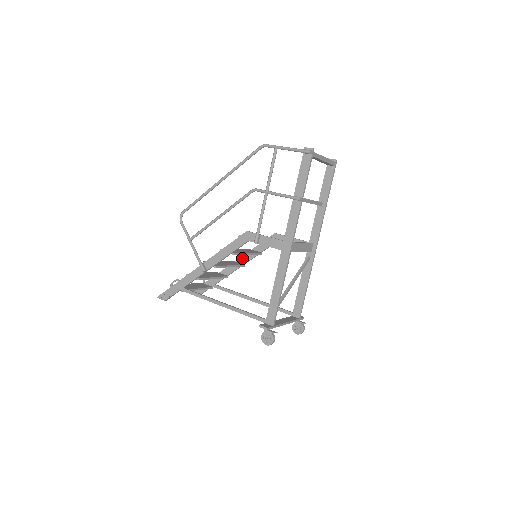
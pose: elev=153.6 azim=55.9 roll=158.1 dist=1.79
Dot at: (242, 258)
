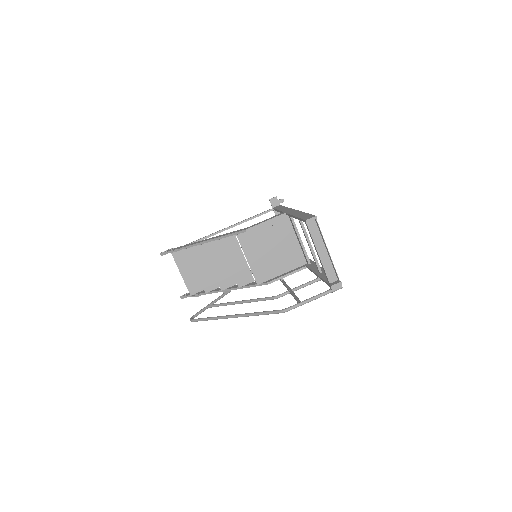
Dot at: occluded
